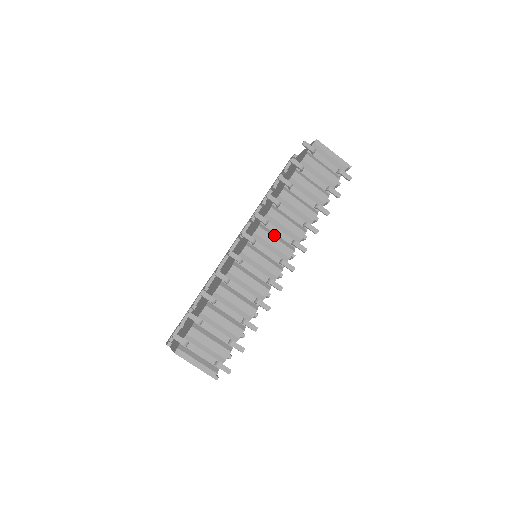
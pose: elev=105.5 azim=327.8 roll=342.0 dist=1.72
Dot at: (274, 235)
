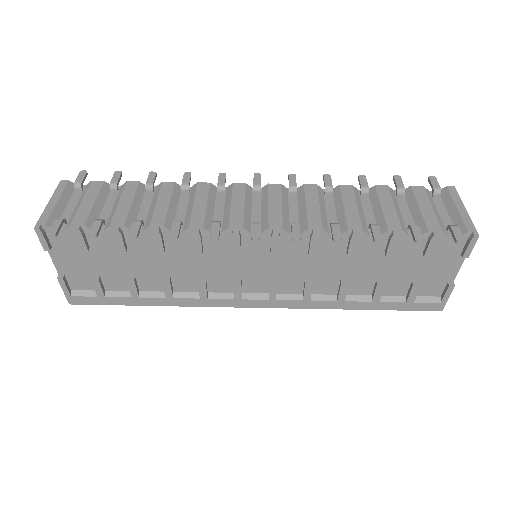
Dot at: (285, 203)
